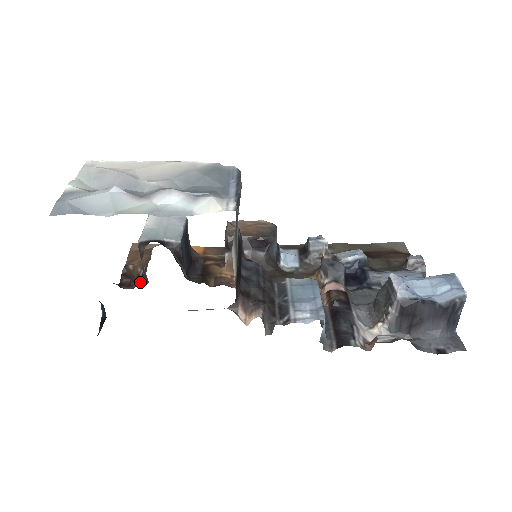
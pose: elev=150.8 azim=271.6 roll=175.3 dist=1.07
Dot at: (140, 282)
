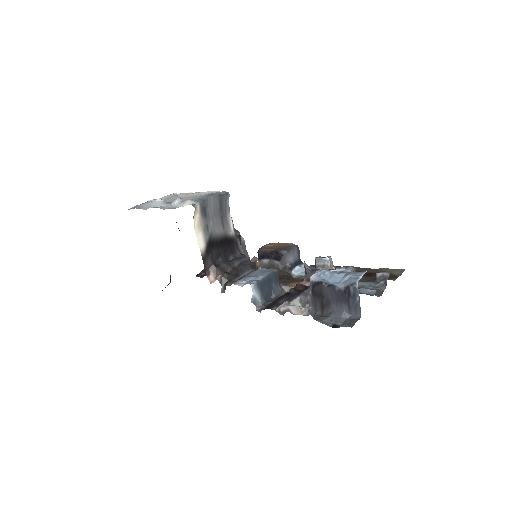
Dot at: occluded
